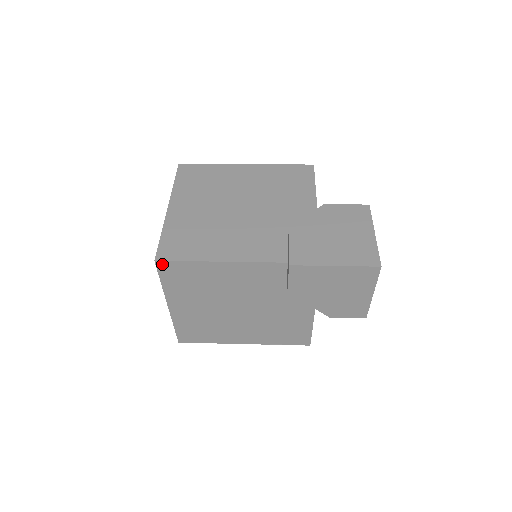
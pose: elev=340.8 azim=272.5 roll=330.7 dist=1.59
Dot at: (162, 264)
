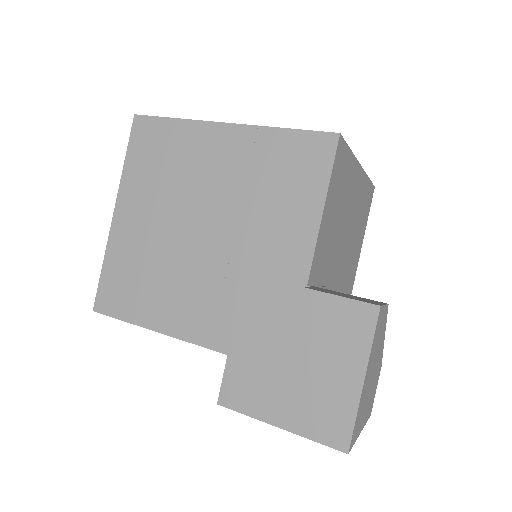
Dot at: occluded
